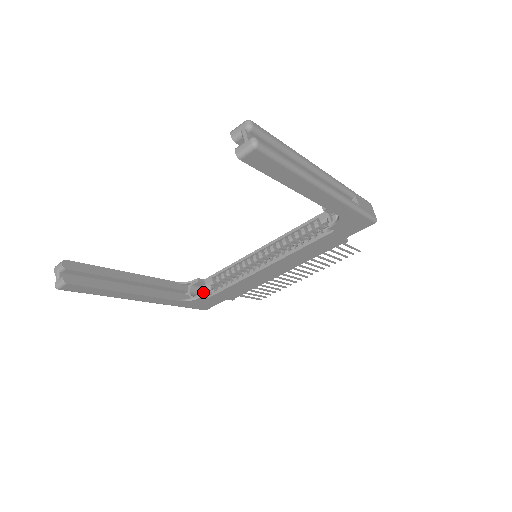
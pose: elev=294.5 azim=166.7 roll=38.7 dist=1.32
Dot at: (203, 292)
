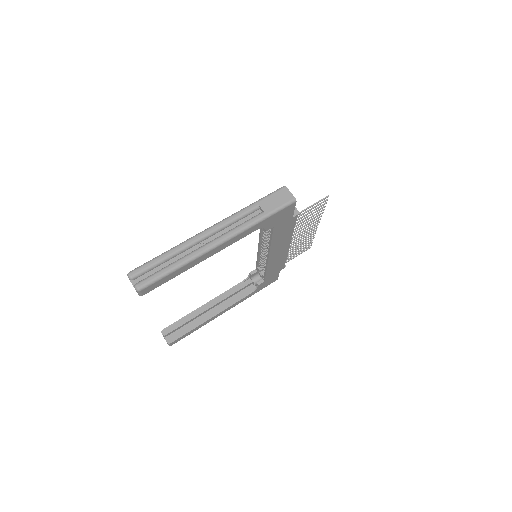
Dot at: occluded
